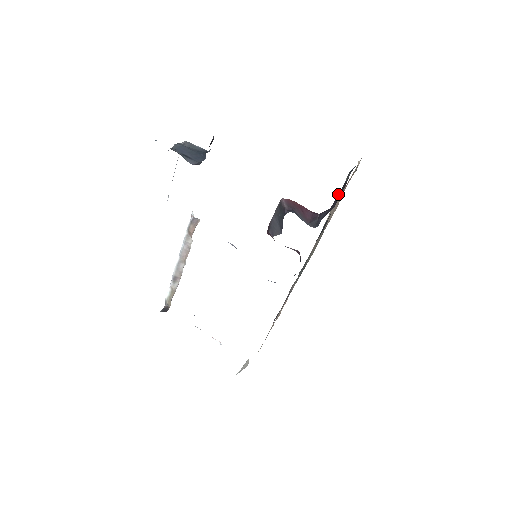
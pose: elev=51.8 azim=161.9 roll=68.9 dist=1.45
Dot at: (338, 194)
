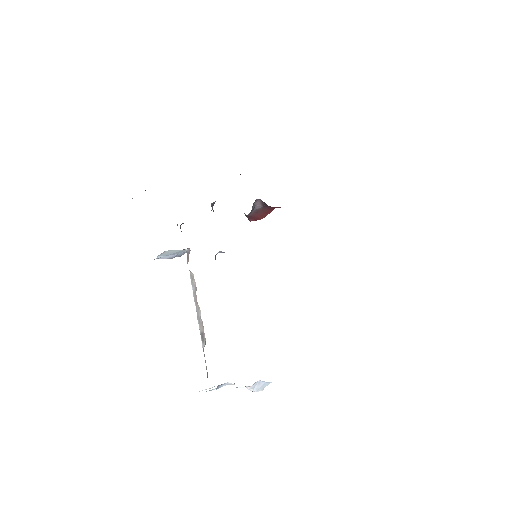
Dot at: occluded
